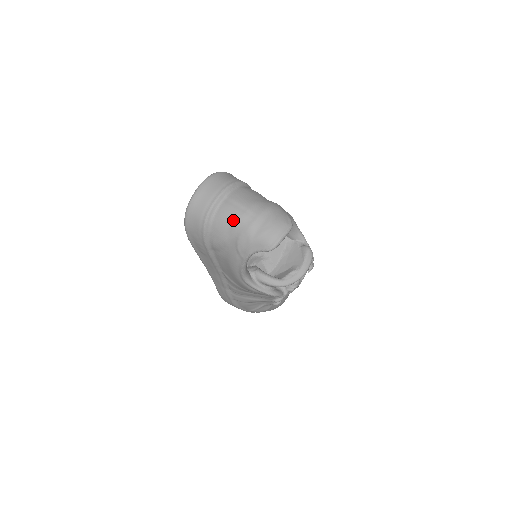
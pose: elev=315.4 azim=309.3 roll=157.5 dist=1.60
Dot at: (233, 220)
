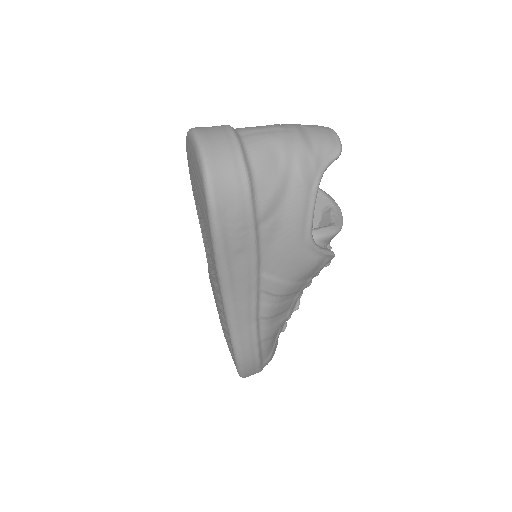
Dot at: (277, 146)
